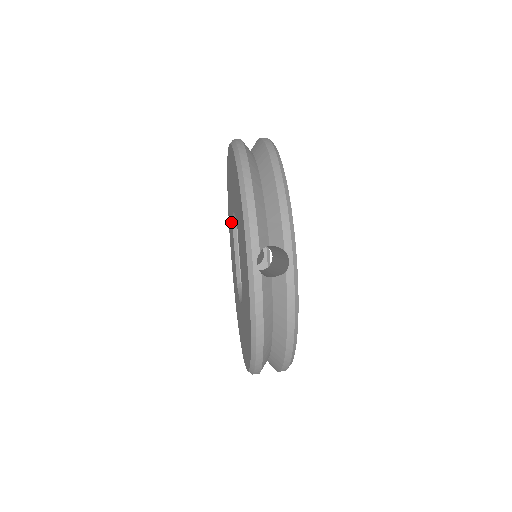
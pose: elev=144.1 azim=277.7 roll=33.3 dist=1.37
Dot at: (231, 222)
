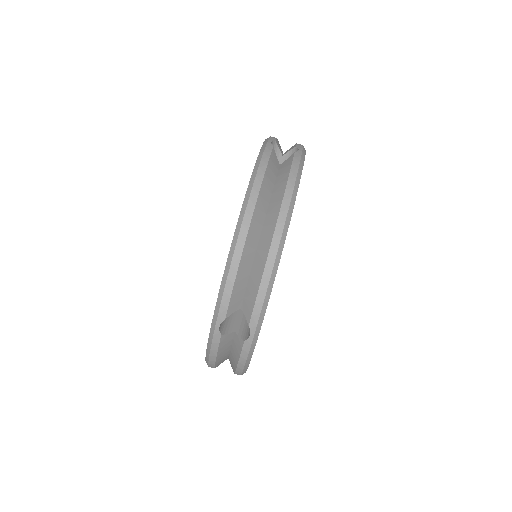
Dot at: occluded
